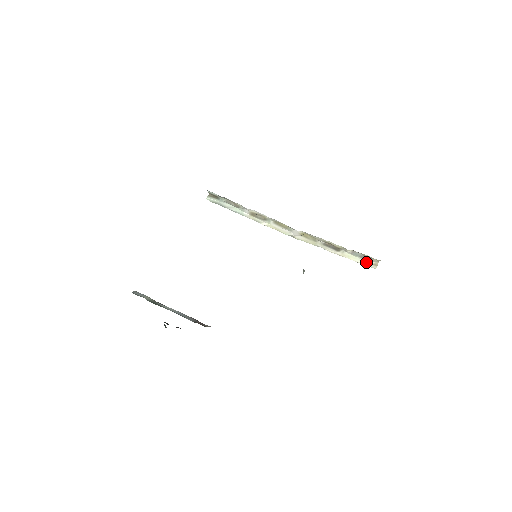
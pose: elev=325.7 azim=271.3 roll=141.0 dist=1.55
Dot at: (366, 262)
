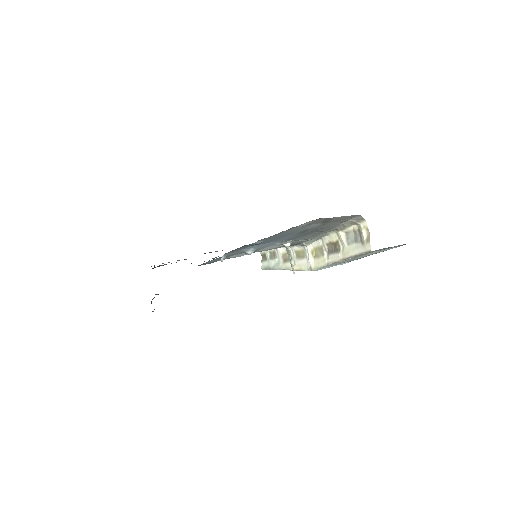
Dot at: (361, 246)
